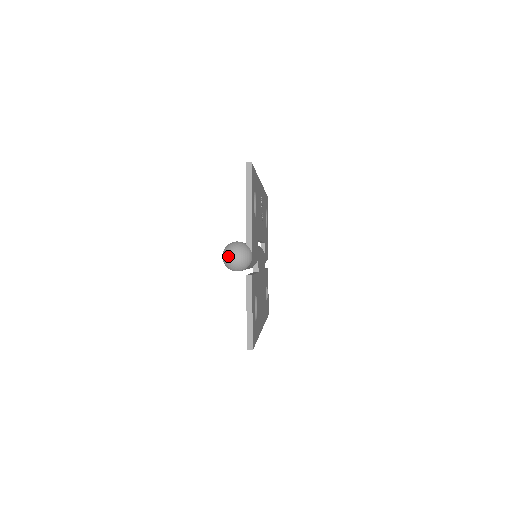
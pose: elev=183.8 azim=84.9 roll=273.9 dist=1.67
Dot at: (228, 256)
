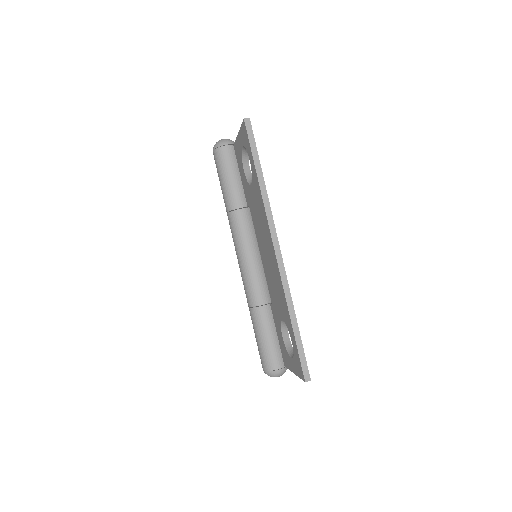
Dot at: occluded
